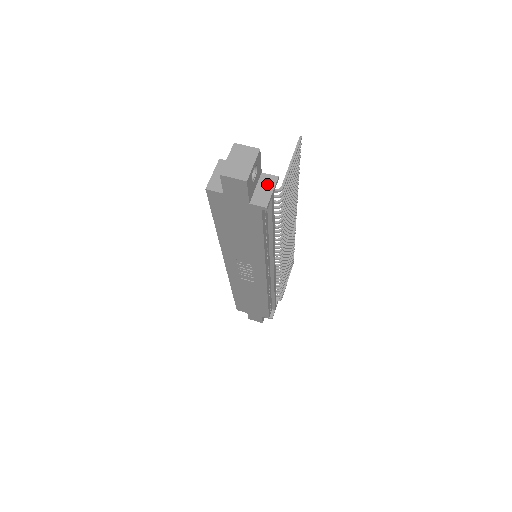
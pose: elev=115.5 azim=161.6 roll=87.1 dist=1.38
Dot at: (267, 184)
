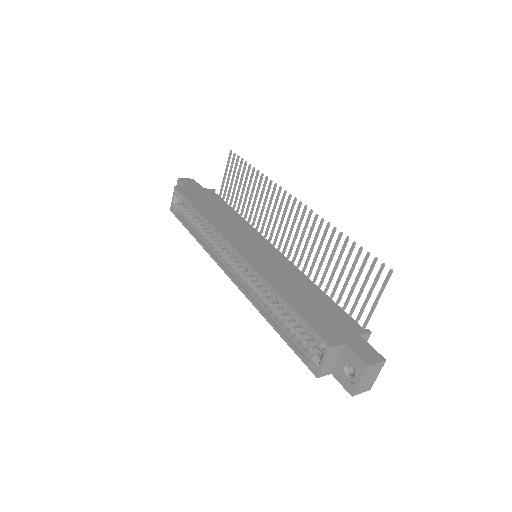
Dot at: occluded
